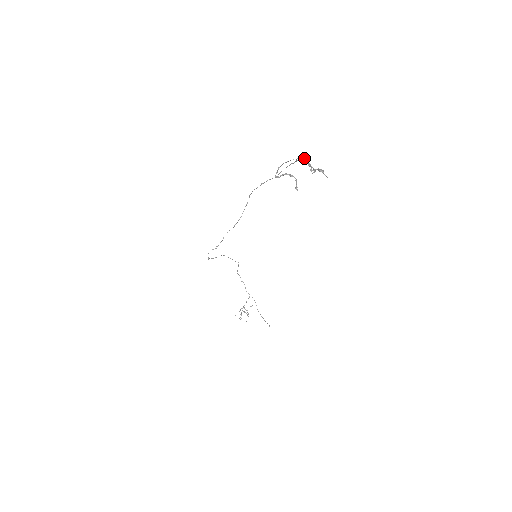
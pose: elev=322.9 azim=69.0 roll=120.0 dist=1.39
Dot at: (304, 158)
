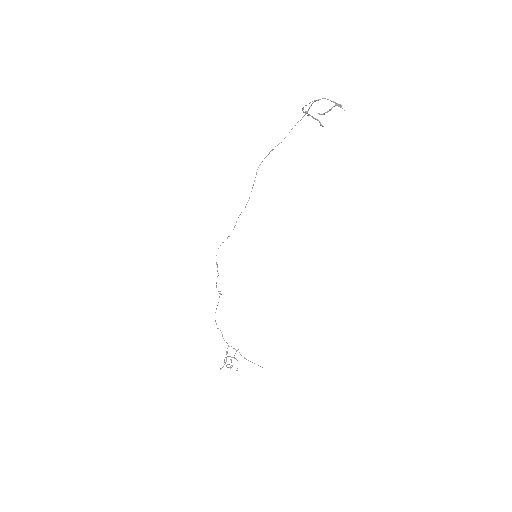
Dot at: occluded
